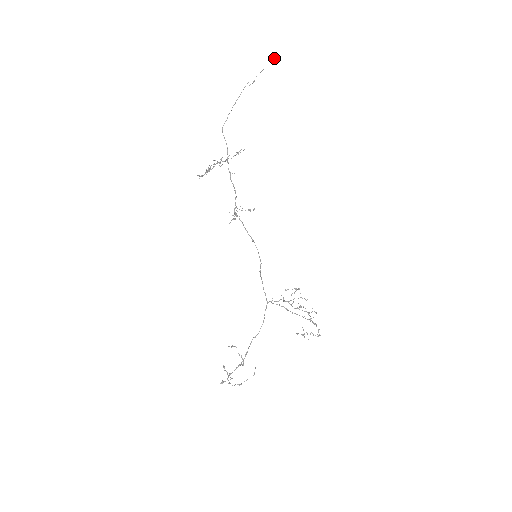
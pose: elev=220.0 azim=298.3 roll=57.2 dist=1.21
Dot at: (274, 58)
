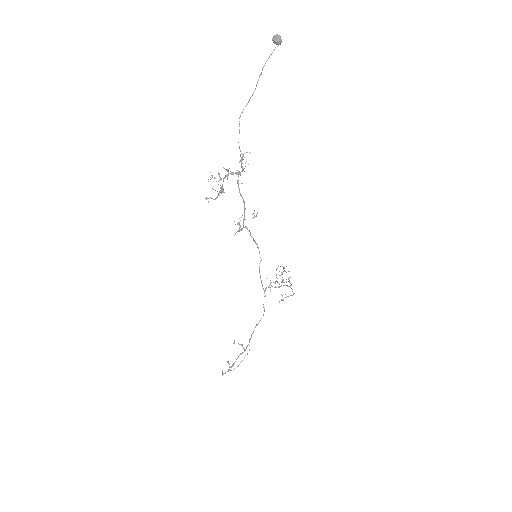
Dot at: (279, 36)
